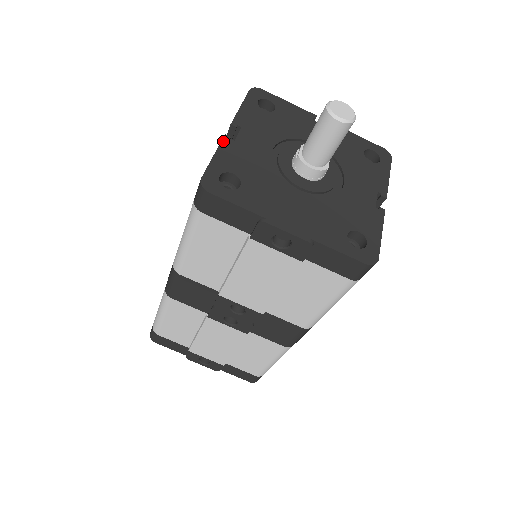
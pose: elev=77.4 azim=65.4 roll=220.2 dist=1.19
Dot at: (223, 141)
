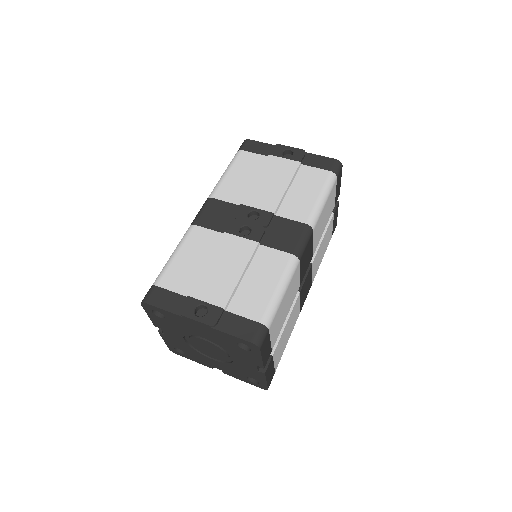
Dot at: occluded
